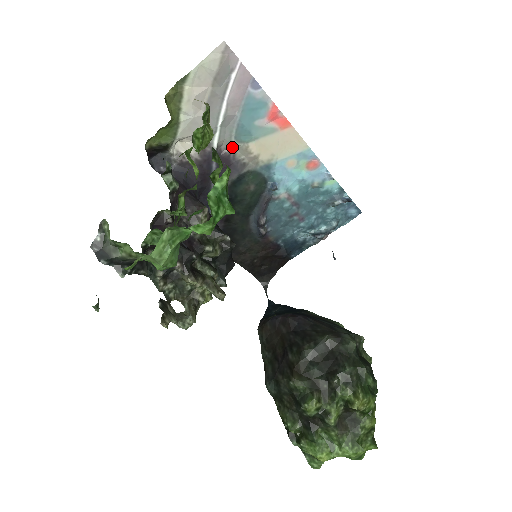
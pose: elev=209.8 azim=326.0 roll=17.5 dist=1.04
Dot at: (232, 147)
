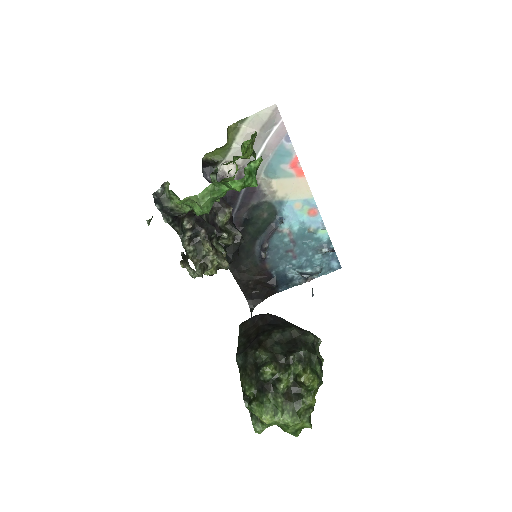
Dot at: (260, 179)
